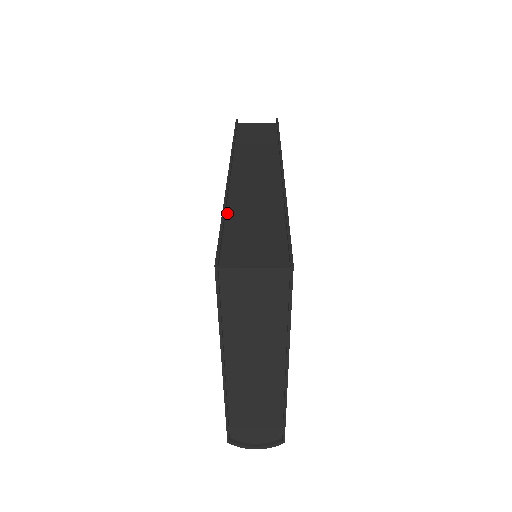
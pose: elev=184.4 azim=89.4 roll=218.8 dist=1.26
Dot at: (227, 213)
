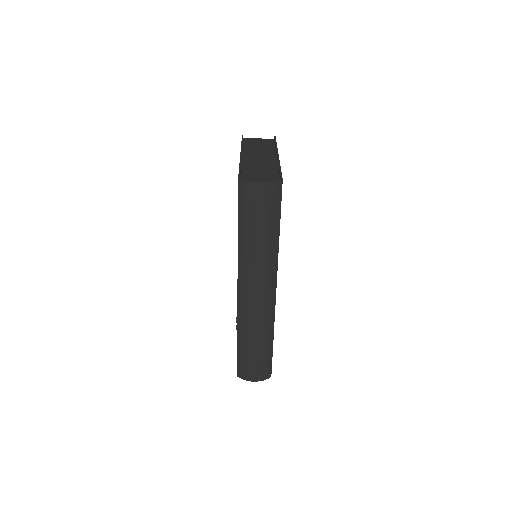
Dot at: occluded
